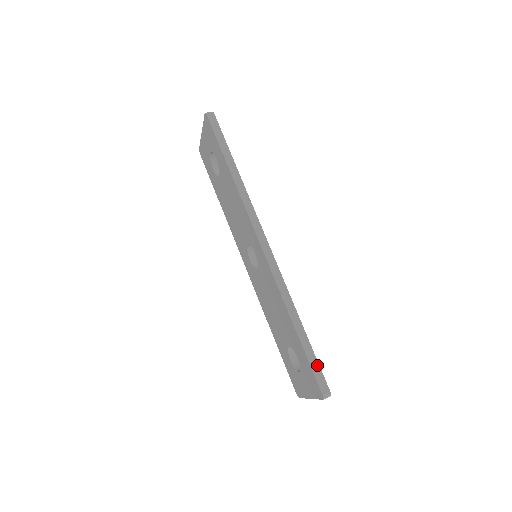
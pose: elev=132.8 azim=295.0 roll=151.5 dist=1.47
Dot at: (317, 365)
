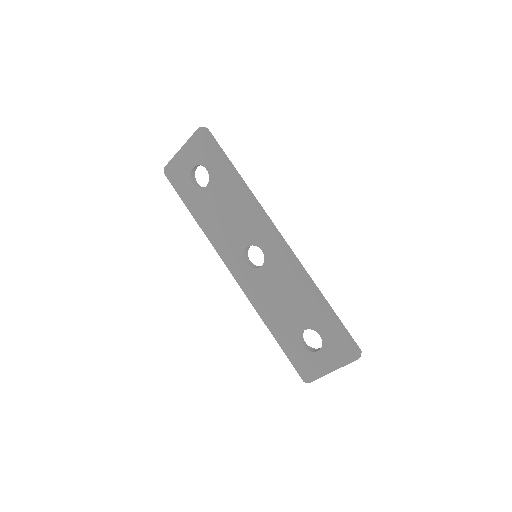
Dot at: (347, 331)
